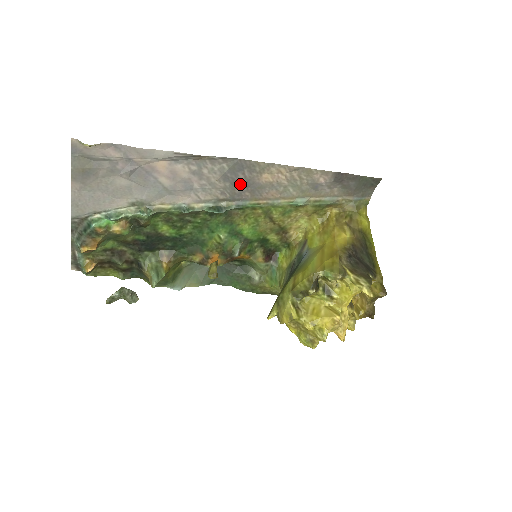
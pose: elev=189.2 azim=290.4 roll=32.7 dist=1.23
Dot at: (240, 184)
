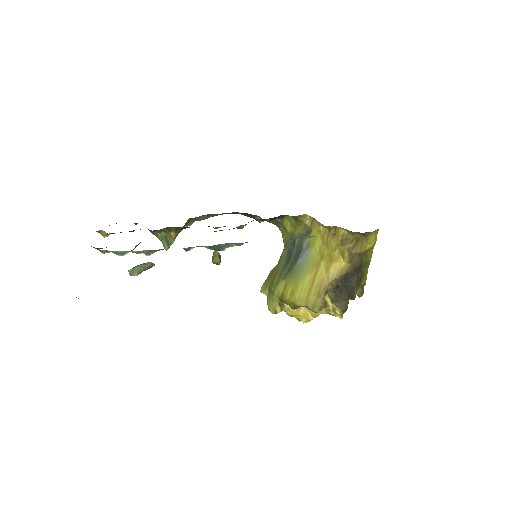
Dot at: occluded
